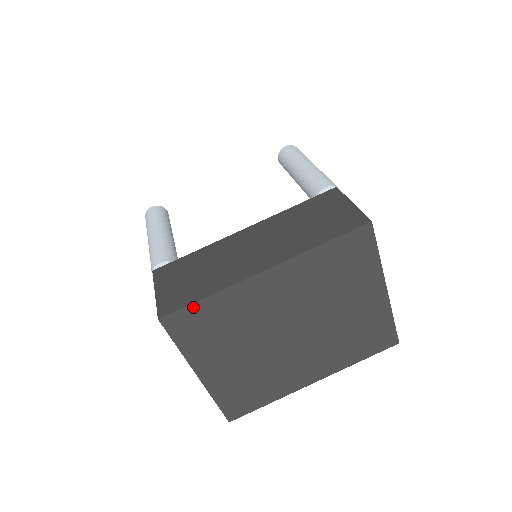
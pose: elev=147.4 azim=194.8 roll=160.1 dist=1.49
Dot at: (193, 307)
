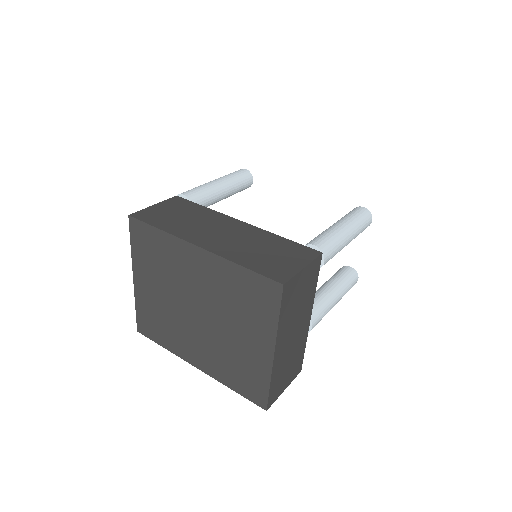
Dot at: (149, 227)
